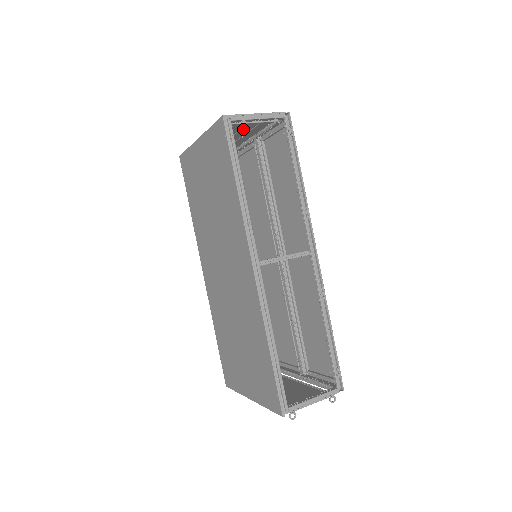
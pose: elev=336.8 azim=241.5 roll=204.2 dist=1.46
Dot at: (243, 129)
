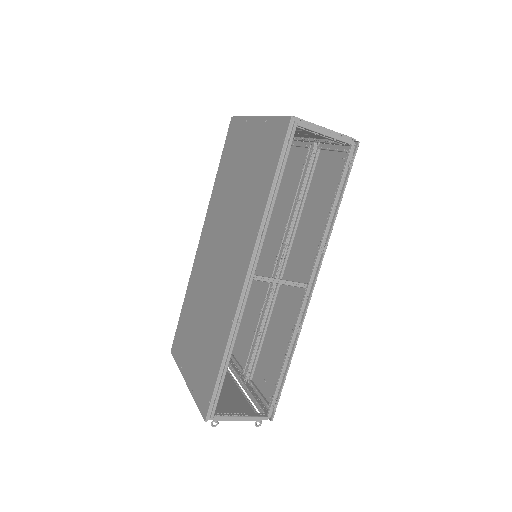
Dot at: occluded
